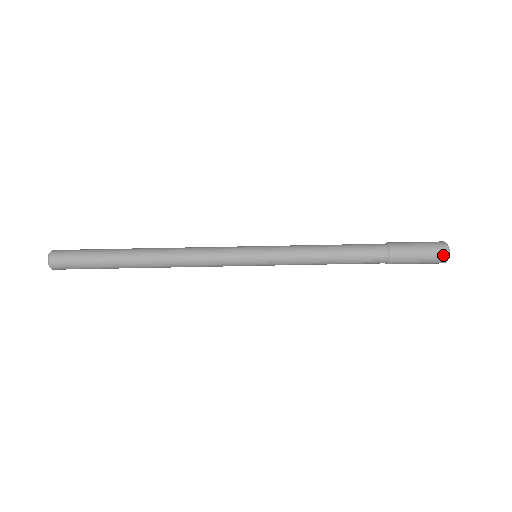
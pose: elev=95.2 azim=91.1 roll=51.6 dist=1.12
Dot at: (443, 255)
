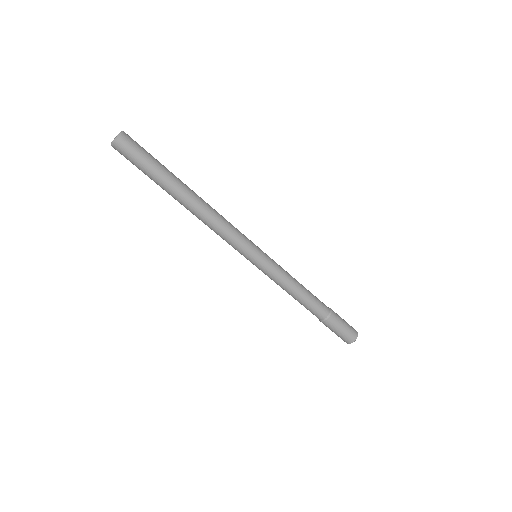
Dot at: (348, 342)
